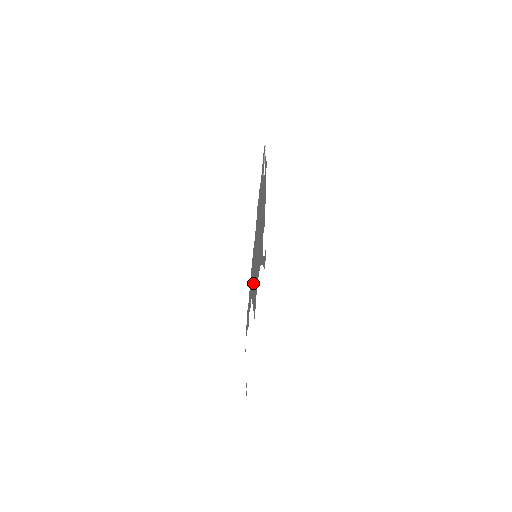
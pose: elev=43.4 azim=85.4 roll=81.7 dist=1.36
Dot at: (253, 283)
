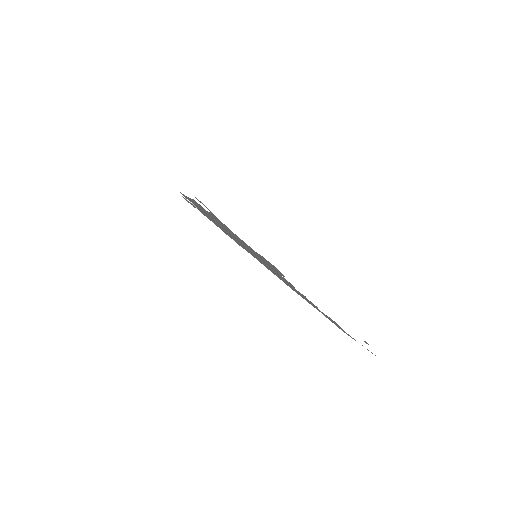
Dot at: (279, 275)
